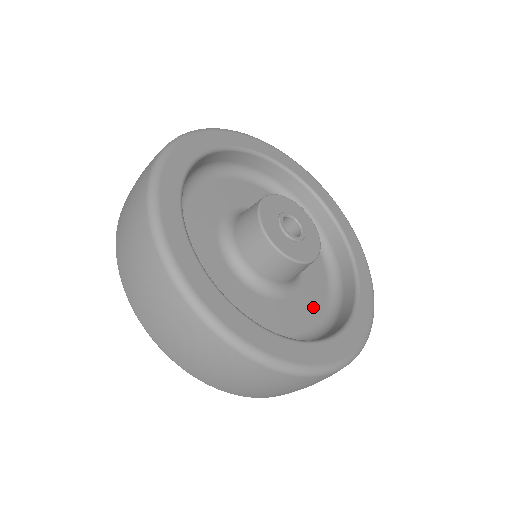
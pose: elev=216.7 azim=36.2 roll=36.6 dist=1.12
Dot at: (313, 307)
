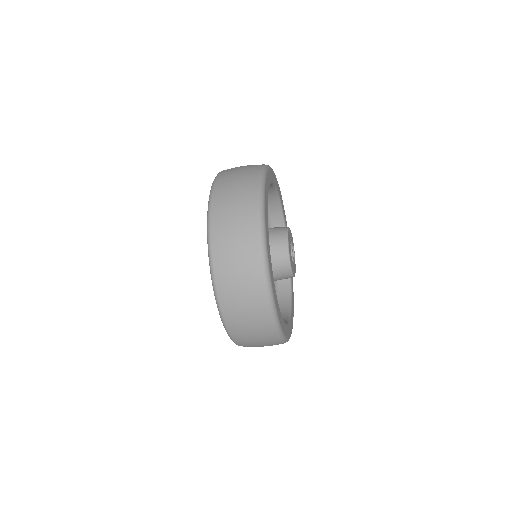
Dot at: occluded
